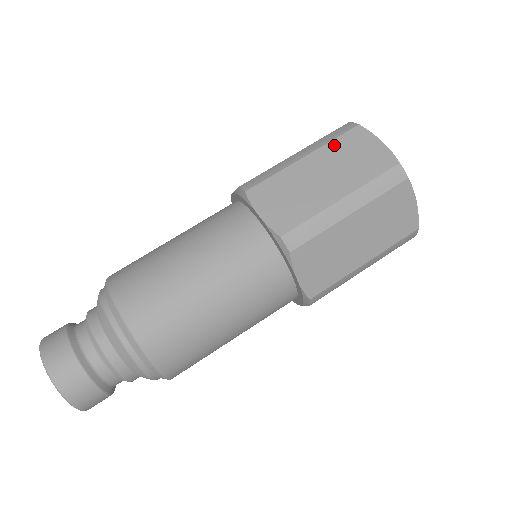
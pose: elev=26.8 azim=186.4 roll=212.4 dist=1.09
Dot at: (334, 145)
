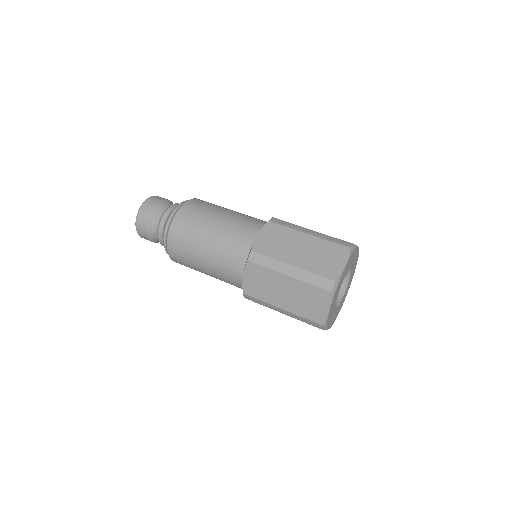
Dot at: (327, 244)
